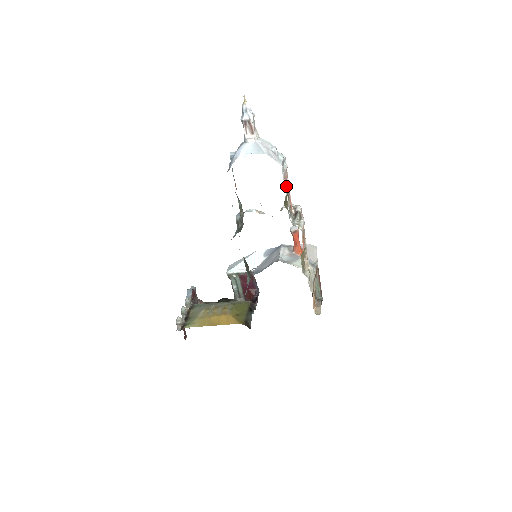
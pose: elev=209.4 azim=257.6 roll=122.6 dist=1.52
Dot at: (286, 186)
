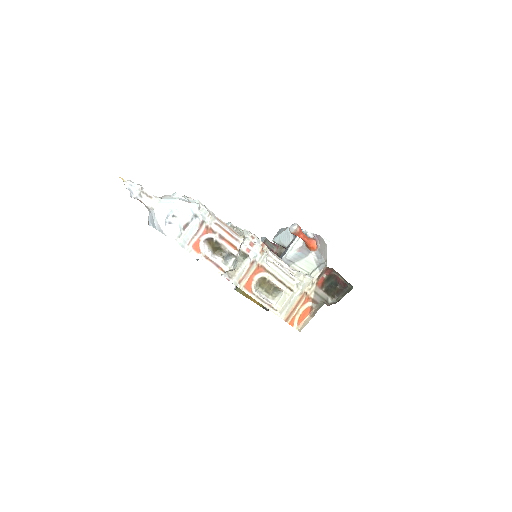
Dot at: (201, 244)
